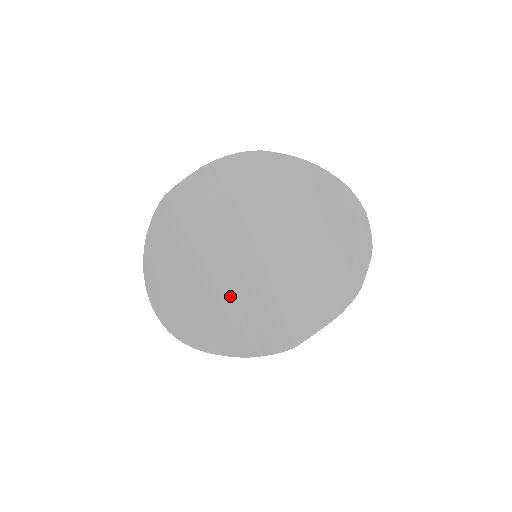
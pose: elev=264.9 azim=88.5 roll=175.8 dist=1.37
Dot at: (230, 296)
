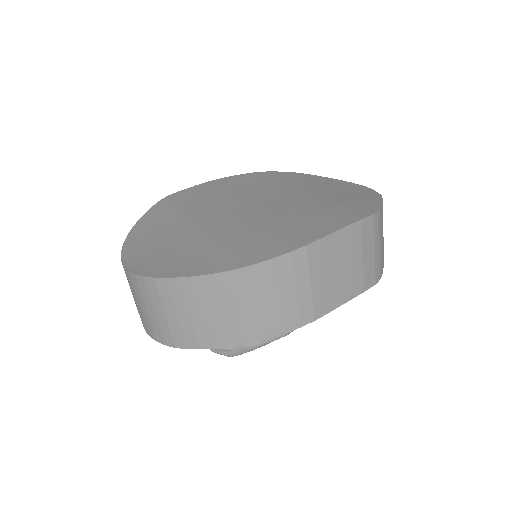
Dot at: (223, 232)
